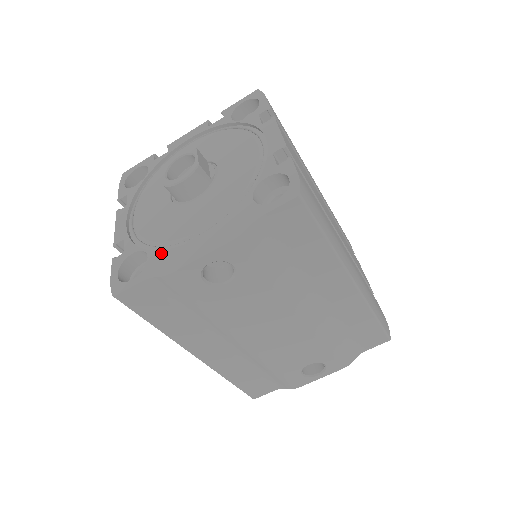
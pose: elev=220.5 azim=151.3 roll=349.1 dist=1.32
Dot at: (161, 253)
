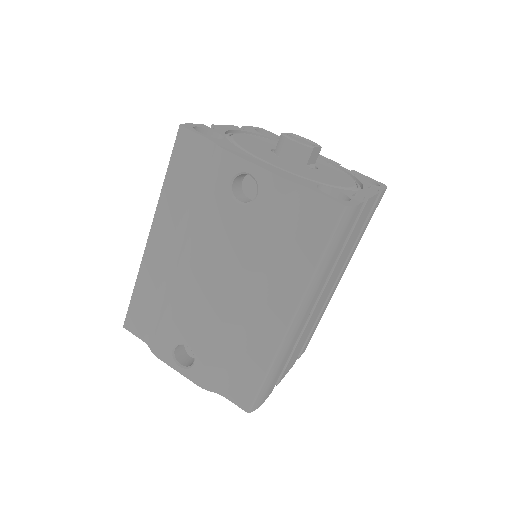
Dot at: (233, 145)
